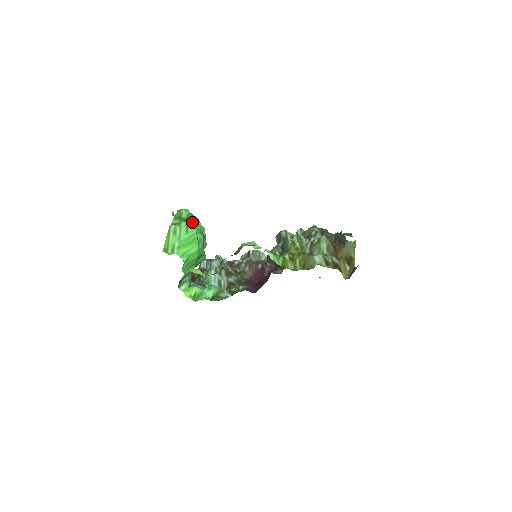
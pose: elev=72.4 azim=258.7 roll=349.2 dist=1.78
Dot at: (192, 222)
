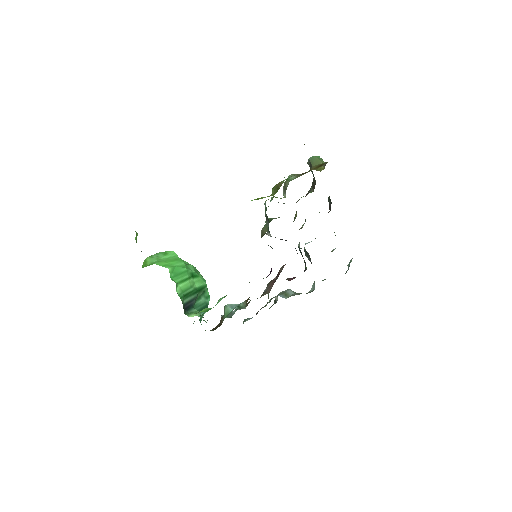
Dot at: occluded
